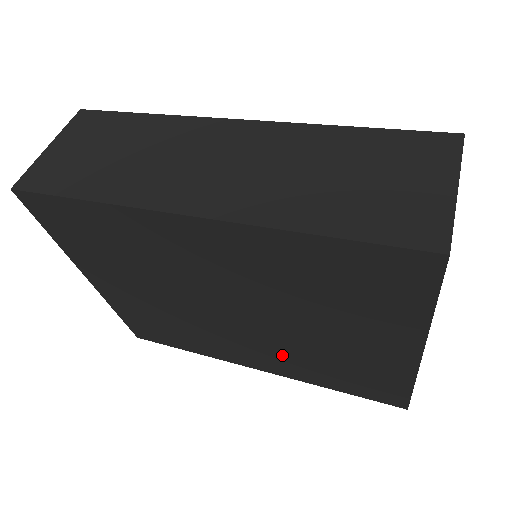
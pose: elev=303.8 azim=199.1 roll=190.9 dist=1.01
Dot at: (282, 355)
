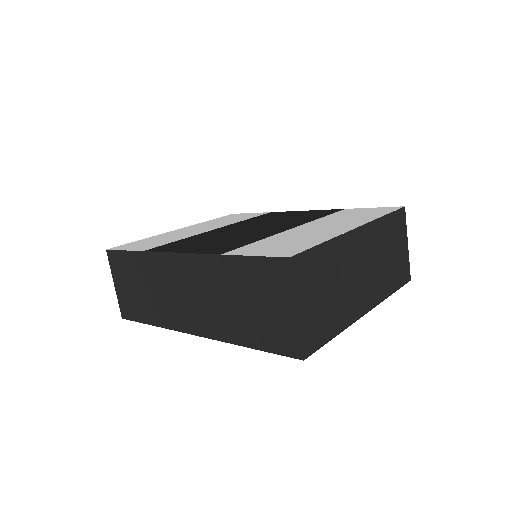
Dot at: occluded
